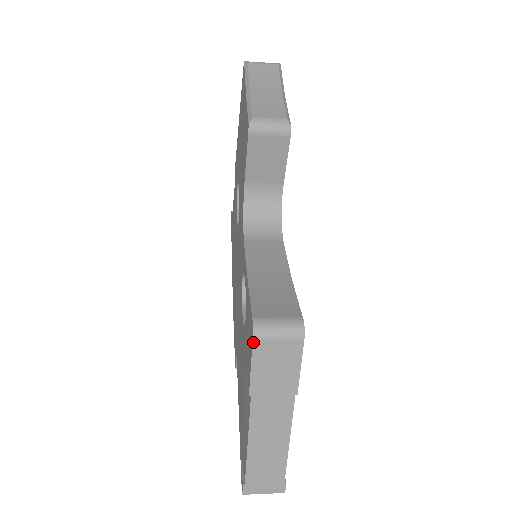
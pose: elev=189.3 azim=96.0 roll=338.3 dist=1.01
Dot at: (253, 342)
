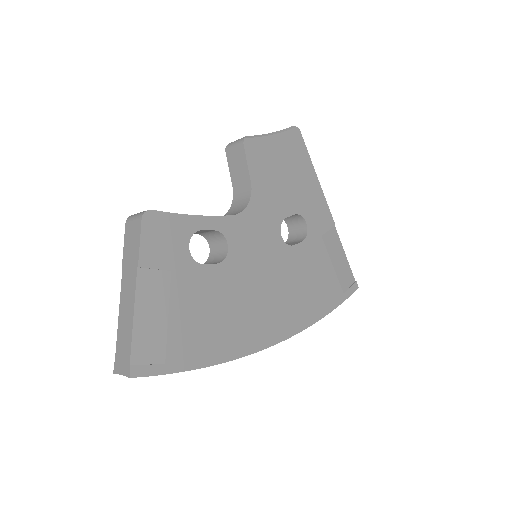
Dot at: (126, 225)
